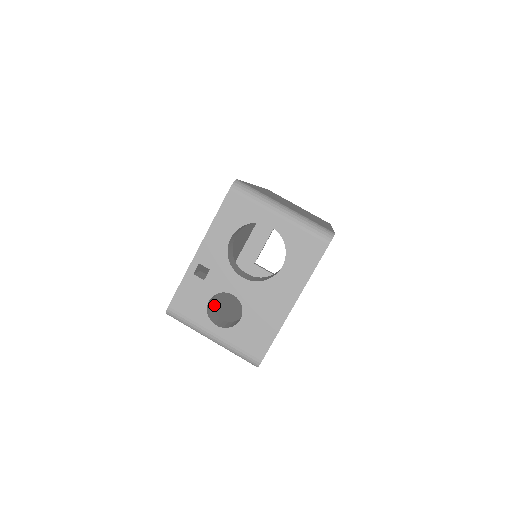
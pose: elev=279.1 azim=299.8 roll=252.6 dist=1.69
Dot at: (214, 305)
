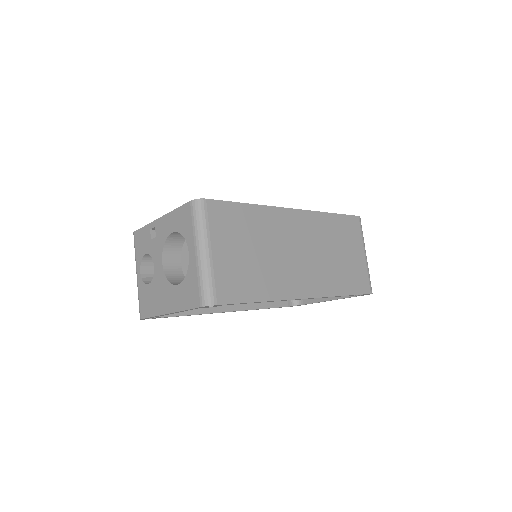
Dot at: occluded
